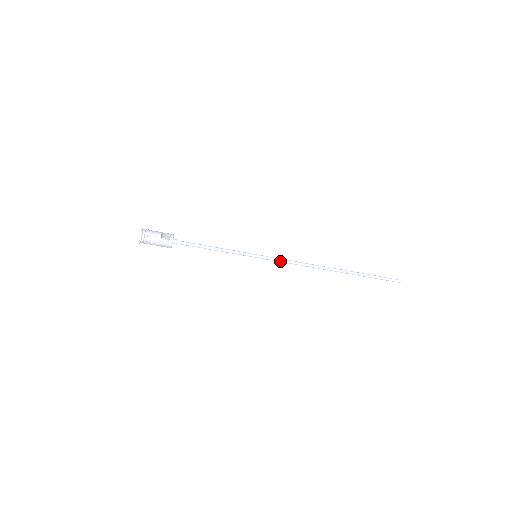
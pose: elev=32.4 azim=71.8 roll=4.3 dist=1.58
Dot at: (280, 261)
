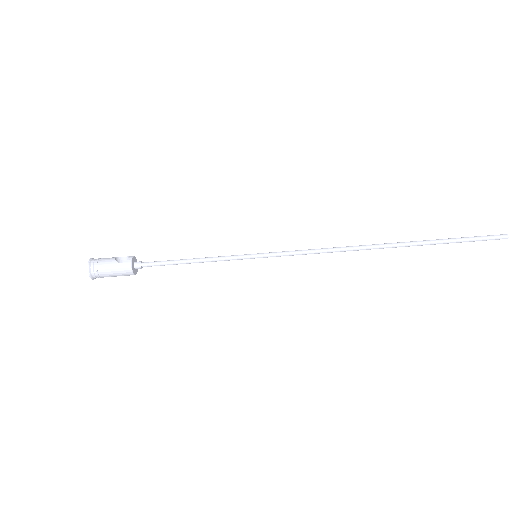
Dot at: (294, 253)
